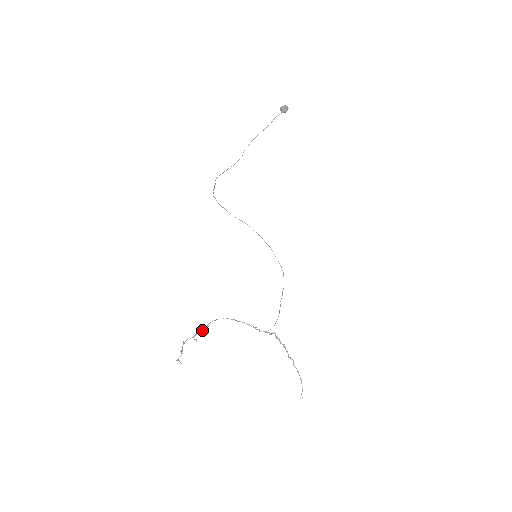
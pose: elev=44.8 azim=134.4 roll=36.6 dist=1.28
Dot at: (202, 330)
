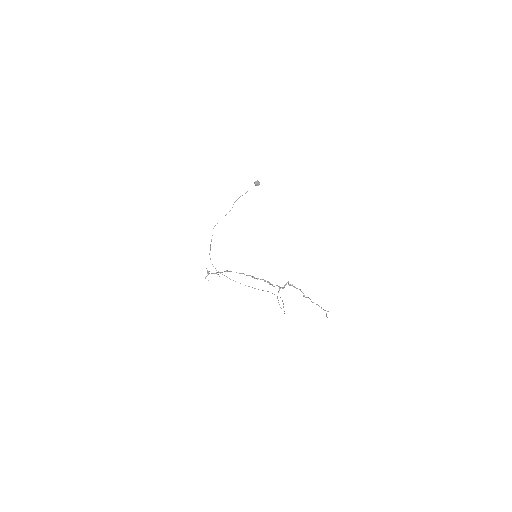
Dot at: occluded
